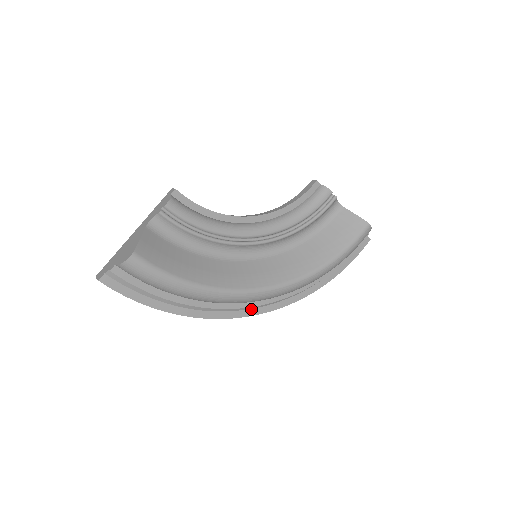
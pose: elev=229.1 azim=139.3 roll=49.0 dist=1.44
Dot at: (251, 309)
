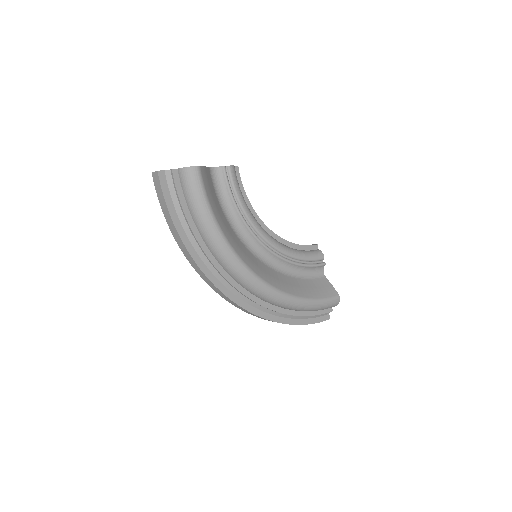
Dot at: (230, 291)
